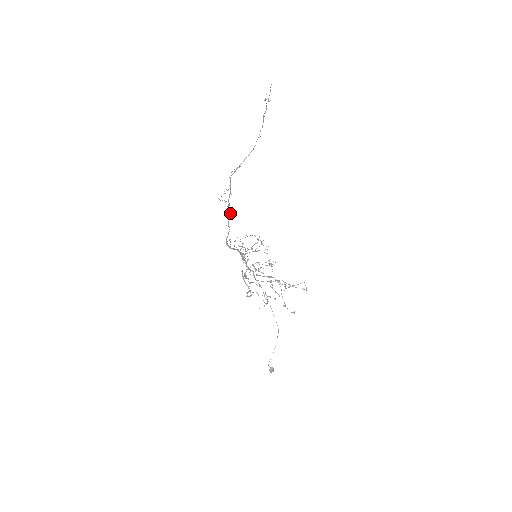
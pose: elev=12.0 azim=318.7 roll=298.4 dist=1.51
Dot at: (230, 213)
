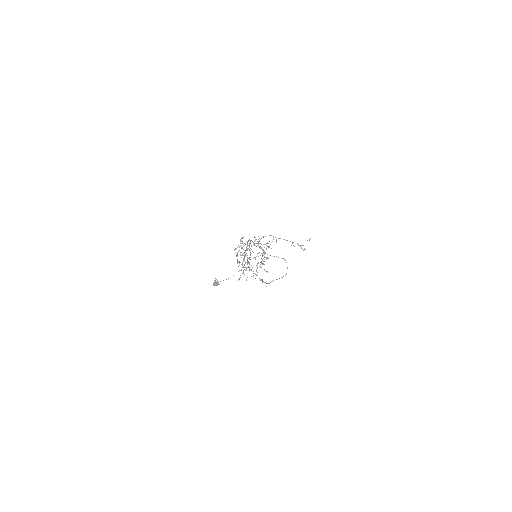
Dot at: occluded
